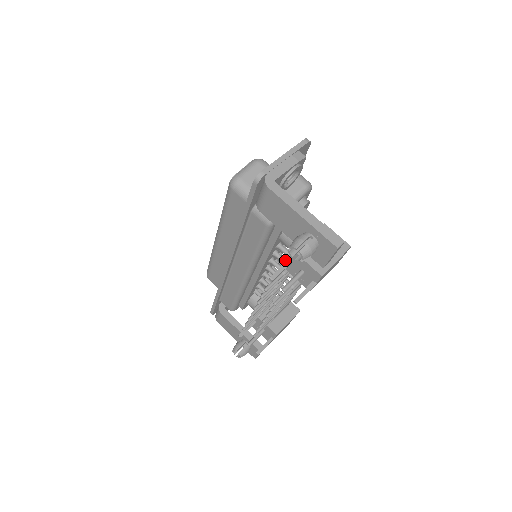
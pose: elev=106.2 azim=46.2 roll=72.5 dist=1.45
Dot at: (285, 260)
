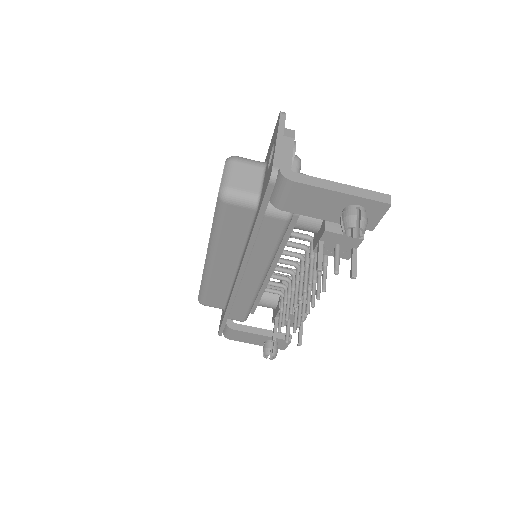
Dot at: (298, 244)
